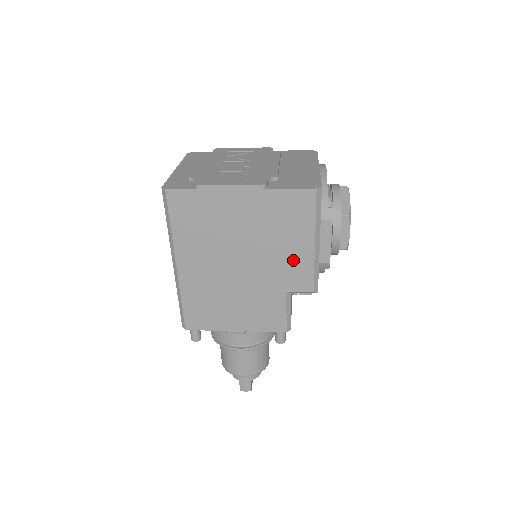
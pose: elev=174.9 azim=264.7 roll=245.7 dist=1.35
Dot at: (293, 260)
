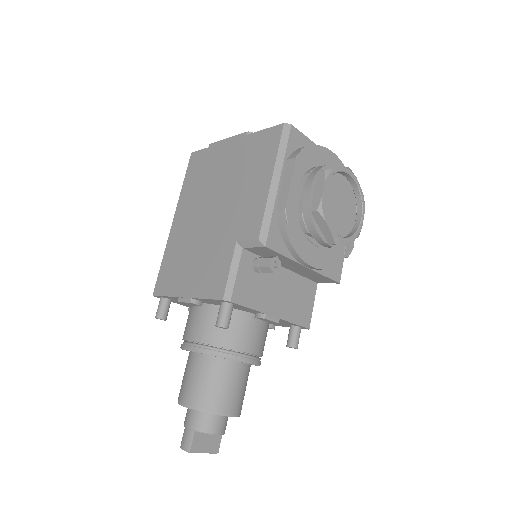
Dot at: (251, 202)
